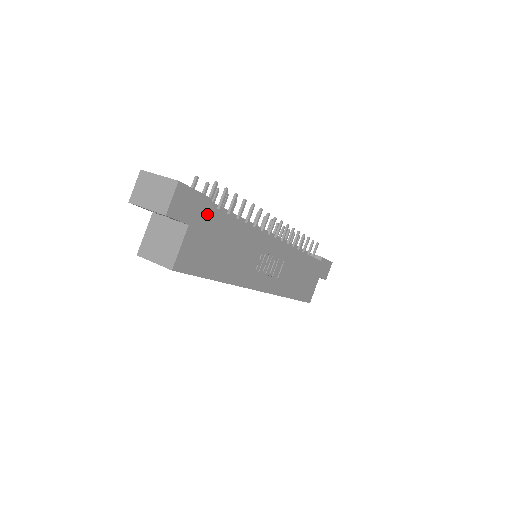
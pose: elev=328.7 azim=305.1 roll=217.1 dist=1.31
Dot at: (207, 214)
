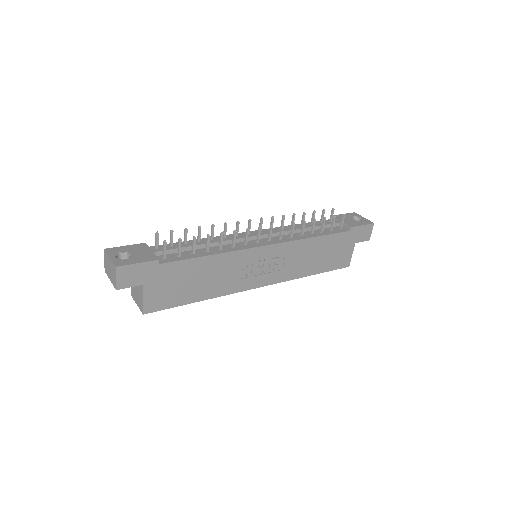
Dot at: (160, 270)
